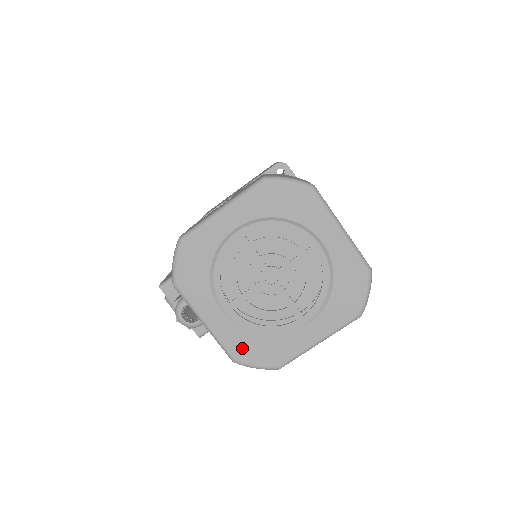
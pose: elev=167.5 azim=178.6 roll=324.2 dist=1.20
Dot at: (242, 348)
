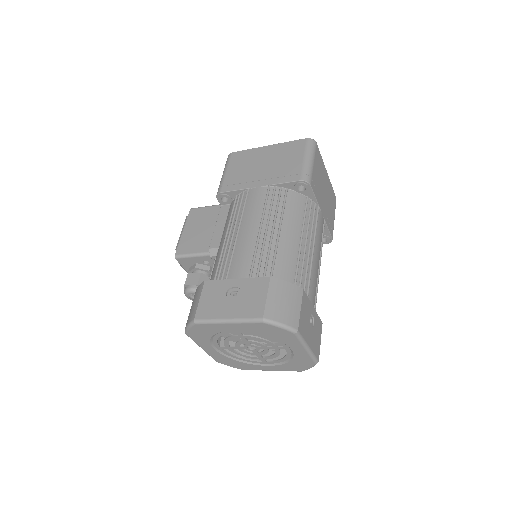
Dot at: (223, 360)
